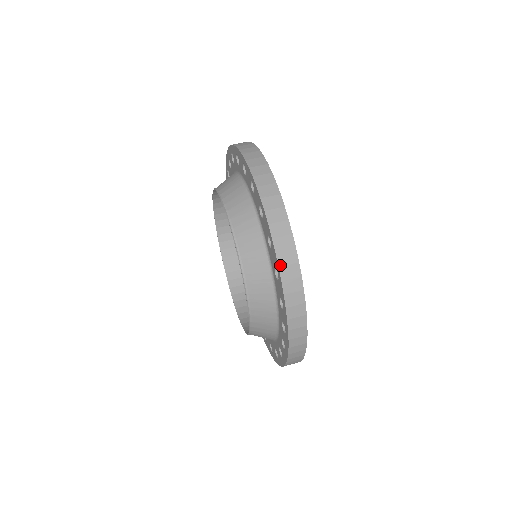
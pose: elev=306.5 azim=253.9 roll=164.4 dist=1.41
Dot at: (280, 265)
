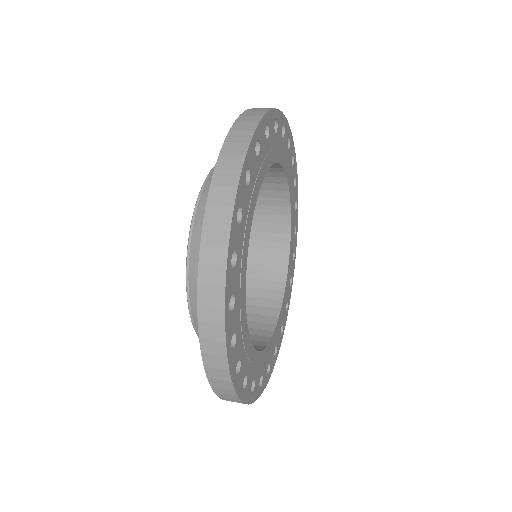
Dot at: (203, 241)
